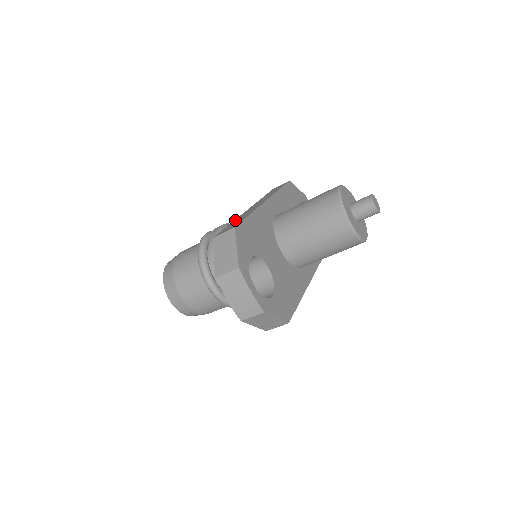
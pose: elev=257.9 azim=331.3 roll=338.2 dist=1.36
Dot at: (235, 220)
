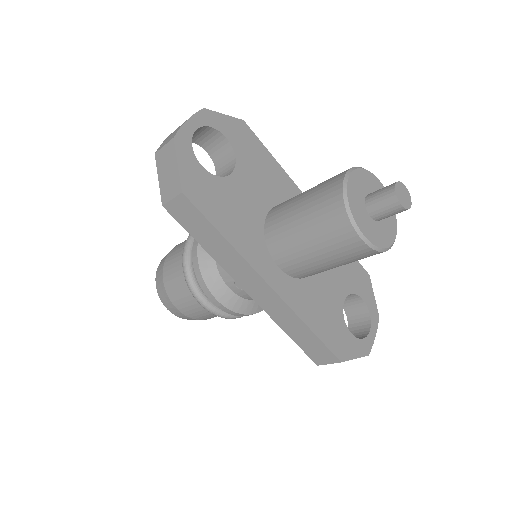
Dot at: occluded
